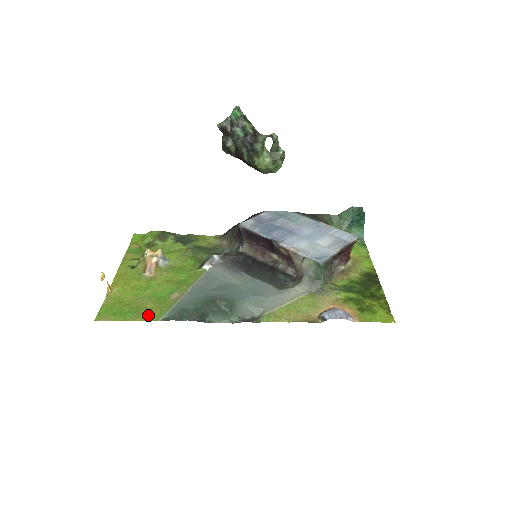
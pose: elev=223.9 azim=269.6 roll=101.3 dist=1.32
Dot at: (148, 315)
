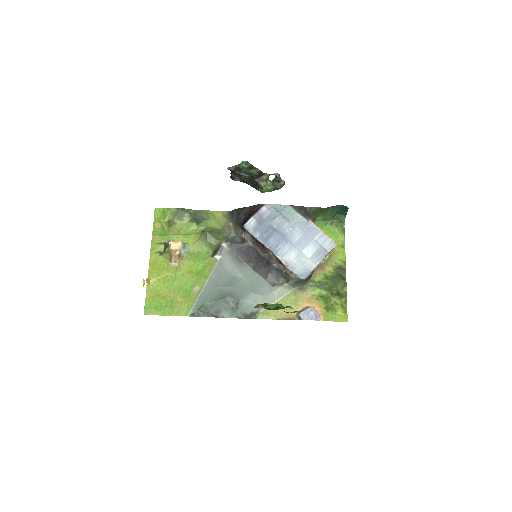
Dot at: (180, 310)
